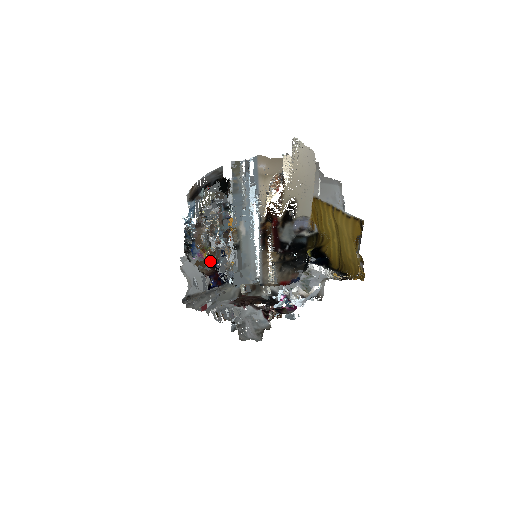
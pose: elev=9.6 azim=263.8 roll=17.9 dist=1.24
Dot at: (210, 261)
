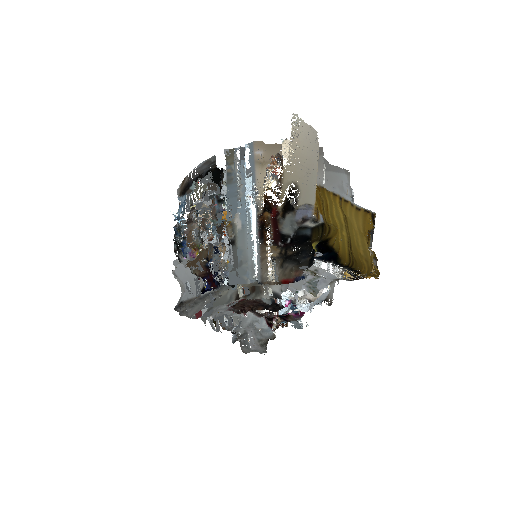
Dot at: (203, 260)
